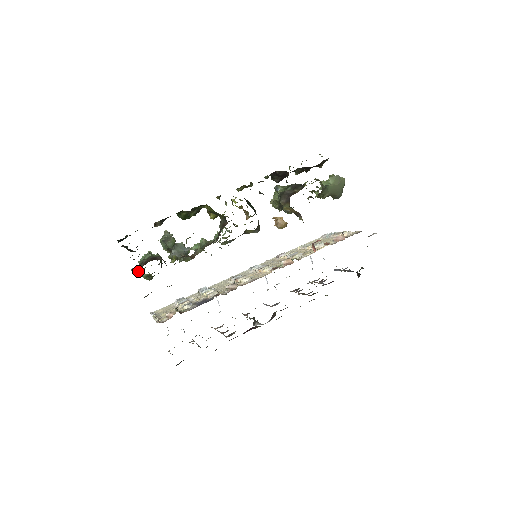
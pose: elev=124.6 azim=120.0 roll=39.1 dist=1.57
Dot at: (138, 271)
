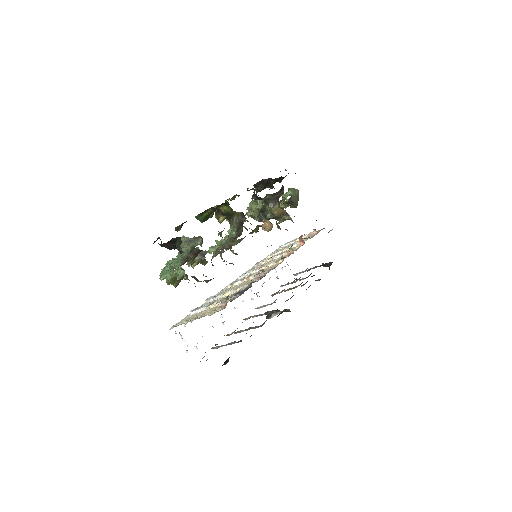
Dot at: (172, 274)
